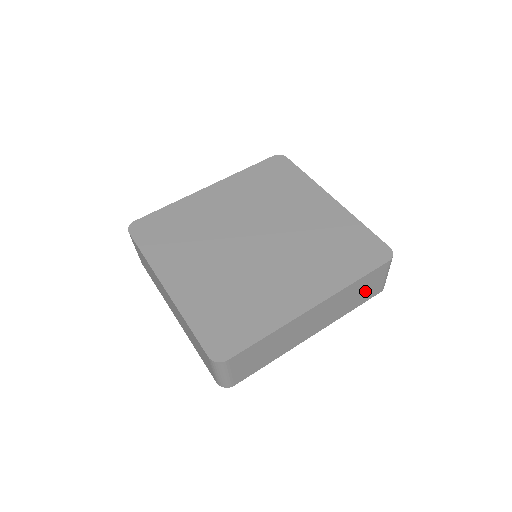
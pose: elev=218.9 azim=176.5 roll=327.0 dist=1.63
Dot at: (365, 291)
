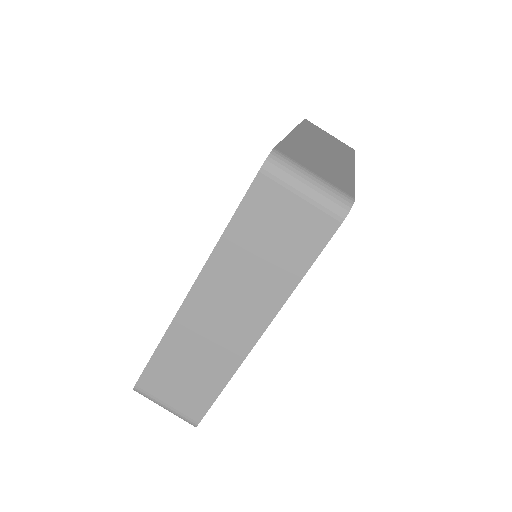
Dot at: (284, 236)
